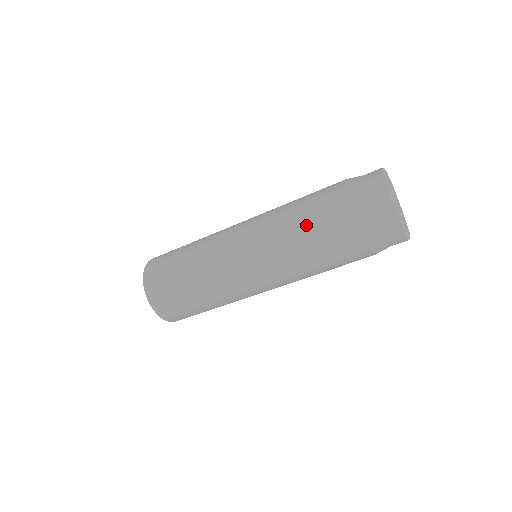
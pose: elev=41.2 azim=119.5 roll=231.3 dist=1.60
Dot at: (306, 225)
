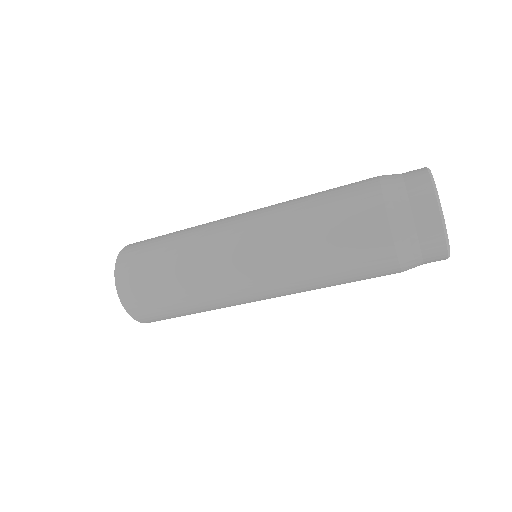
Dot at: (342, 277)
